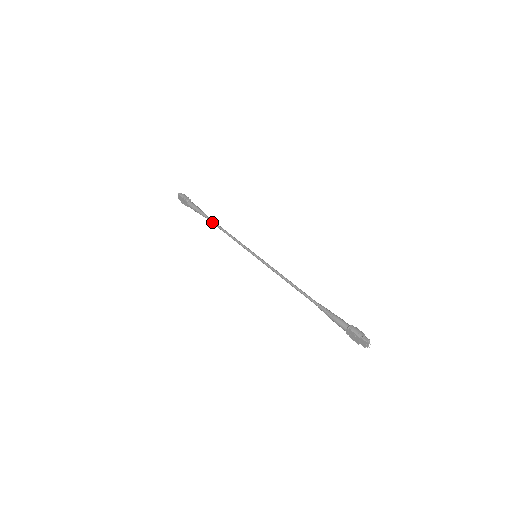
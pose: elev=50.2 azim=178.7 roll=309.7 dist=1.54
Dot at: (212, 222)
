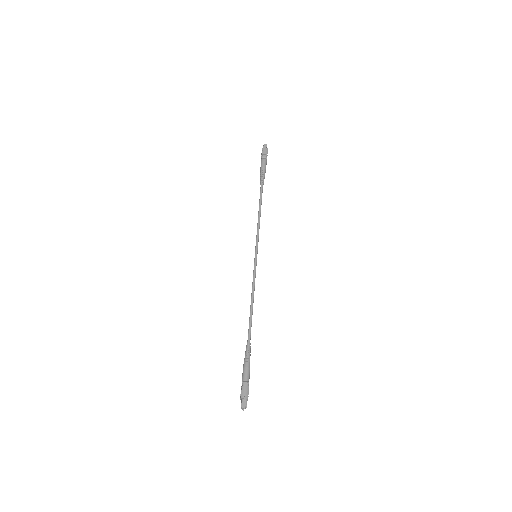
Dot at: (260, 194)
